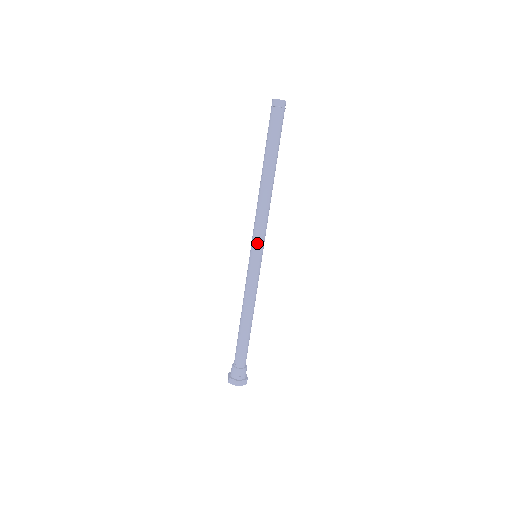
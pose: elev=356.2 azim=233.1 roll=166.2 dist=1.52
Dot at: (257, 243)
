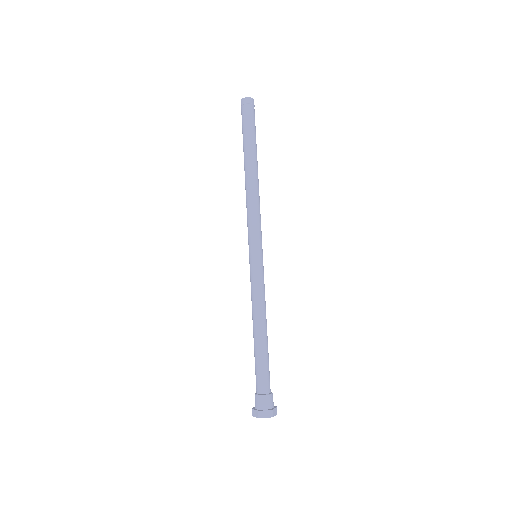
Dot at: (250, 240)
